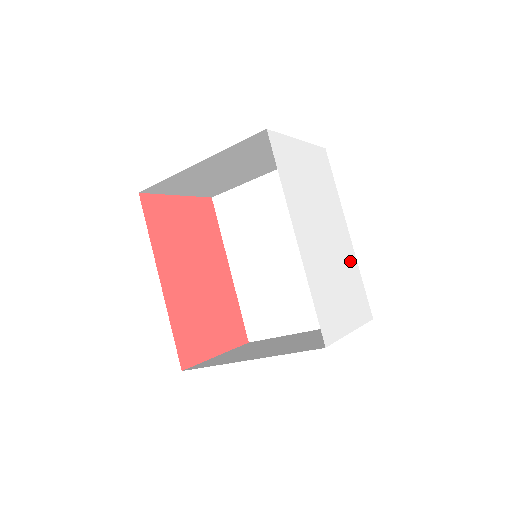
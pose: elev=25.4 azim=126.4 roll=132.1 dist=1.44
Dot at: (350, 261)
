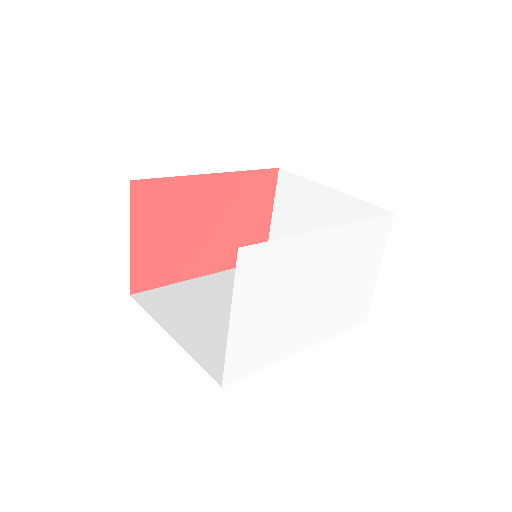
Dot at: (347, 242)
